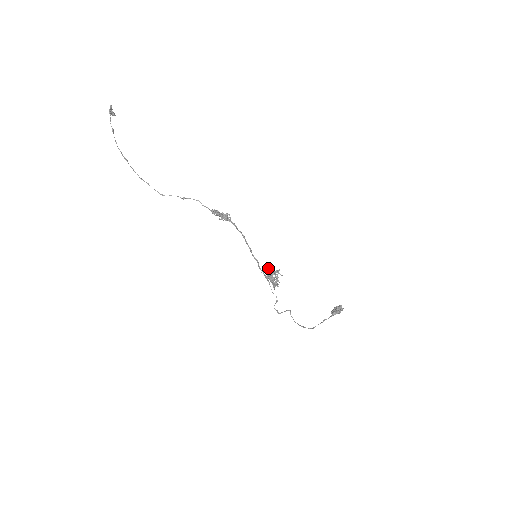
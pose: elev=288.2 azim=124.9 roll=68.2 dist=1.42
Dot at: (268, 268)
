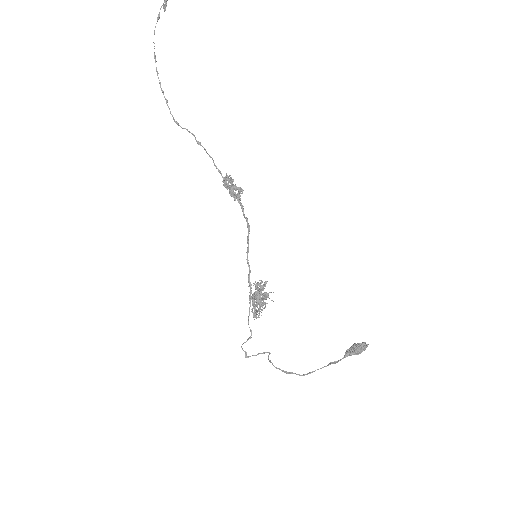
Dot at: (257, 286)
